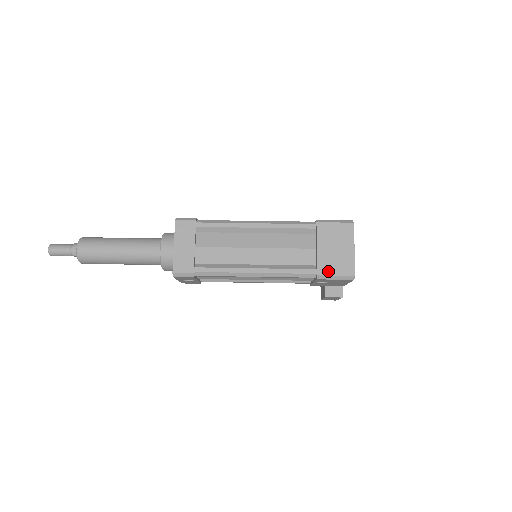
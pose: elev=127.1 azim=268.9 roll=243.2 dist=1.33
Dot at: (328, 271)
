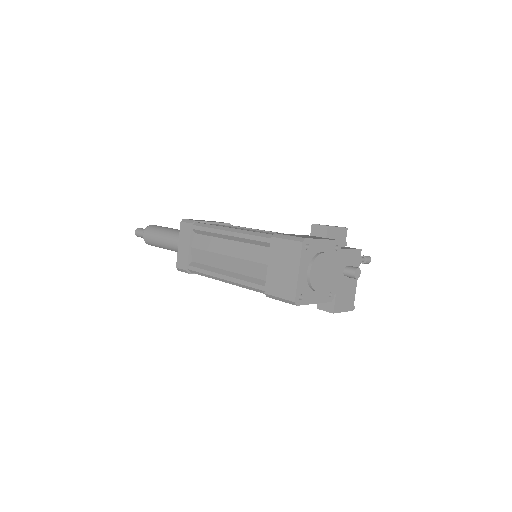
Dot at: (273, 291)
